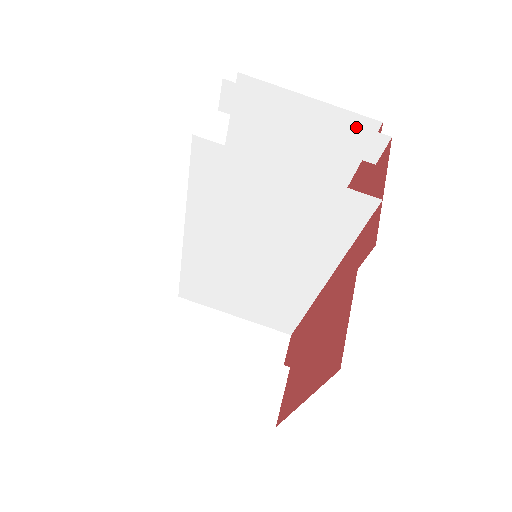
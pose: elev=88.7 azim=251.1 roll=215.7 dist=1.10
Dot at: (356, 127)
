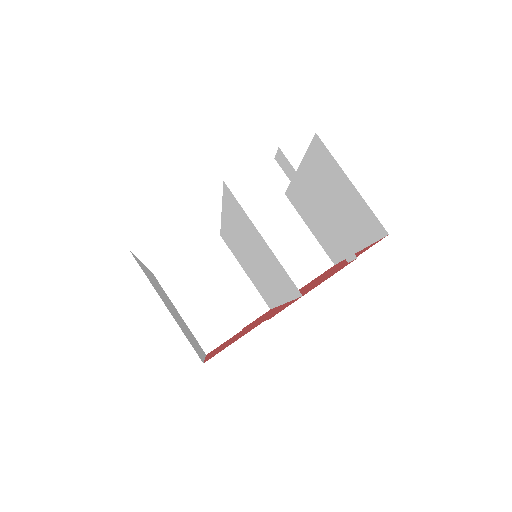
Dot at: (340, 235)
